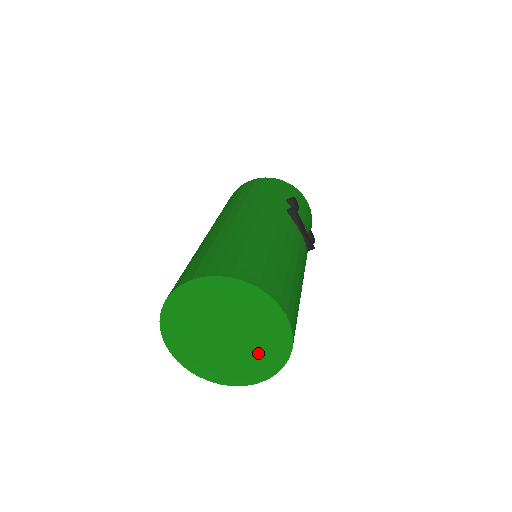
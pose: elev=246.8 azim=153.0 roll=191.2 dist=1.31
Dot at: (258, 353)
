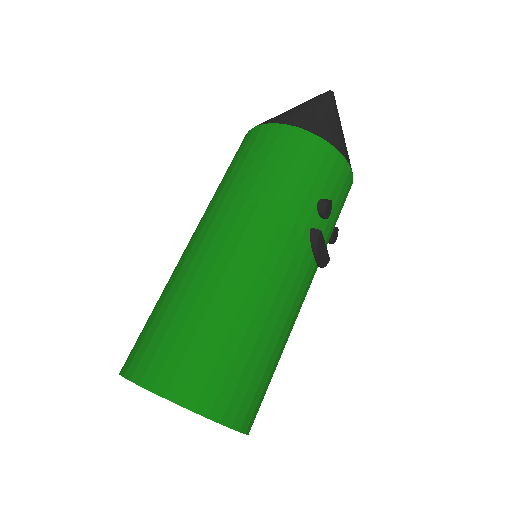
Dot at: occluded
